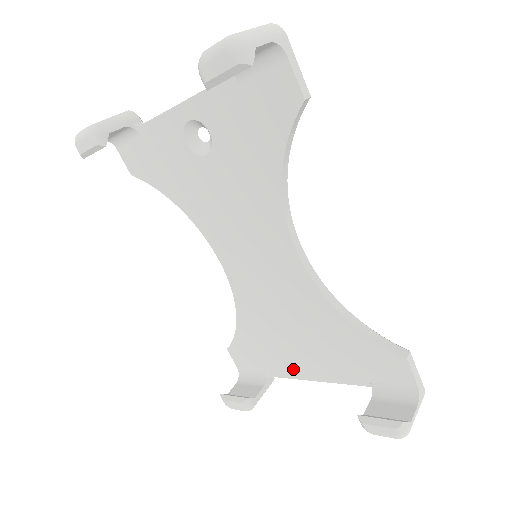
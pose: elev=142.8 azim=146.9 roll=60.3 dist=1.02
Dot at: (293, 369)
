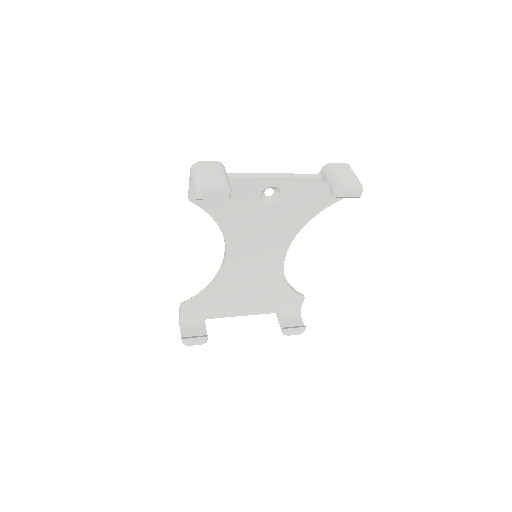
Dot at: (231, 312)
